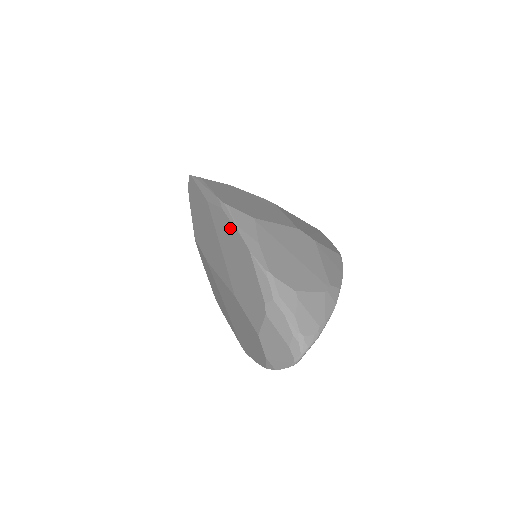
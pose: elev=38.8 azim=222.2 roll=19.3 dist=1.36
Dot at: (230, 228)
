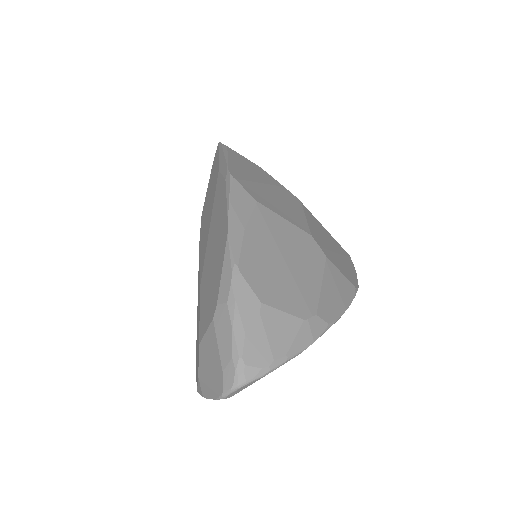
Dot at: (223, 203)
